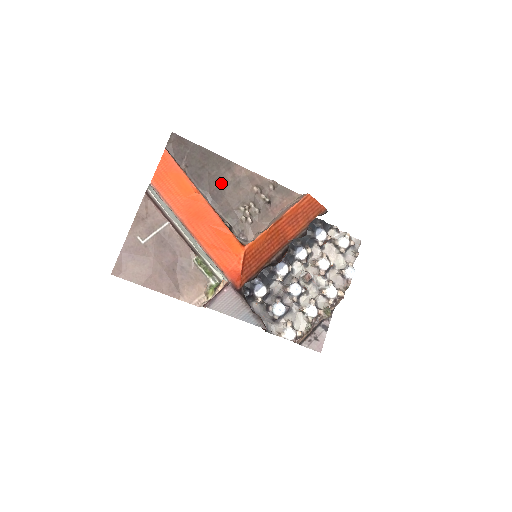
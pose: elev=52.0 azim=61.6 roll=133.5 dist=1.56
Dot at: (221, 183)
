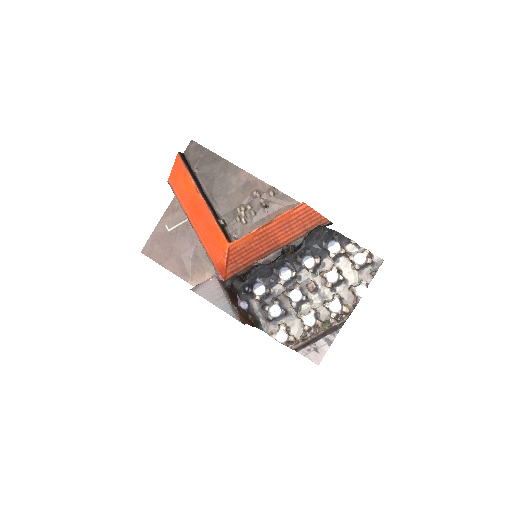
Dot at: (225, 185)
